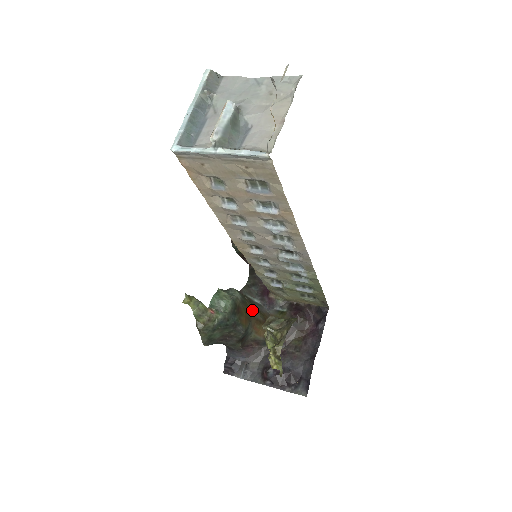
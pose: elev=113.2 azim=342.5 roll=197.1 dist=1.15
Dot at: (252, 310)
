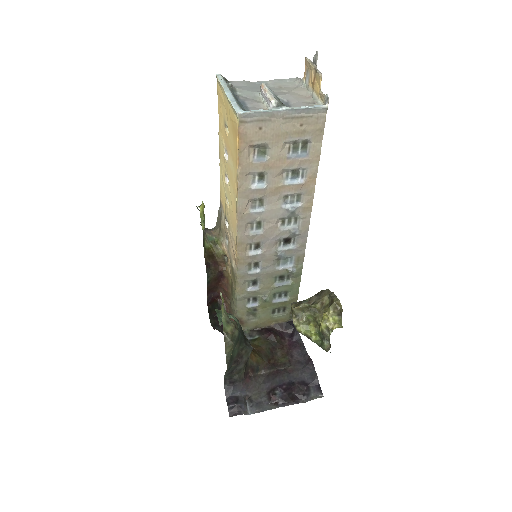
Dot at: occluded
